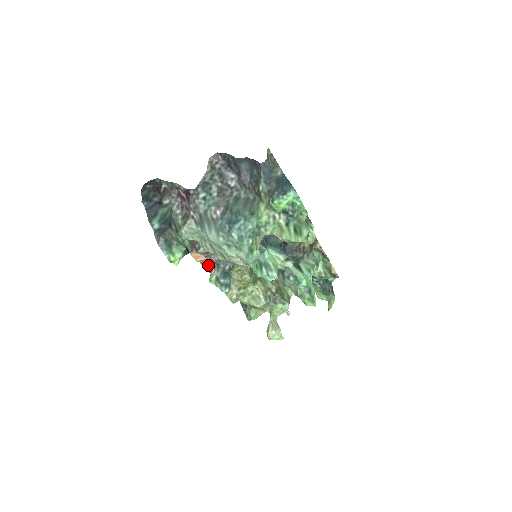
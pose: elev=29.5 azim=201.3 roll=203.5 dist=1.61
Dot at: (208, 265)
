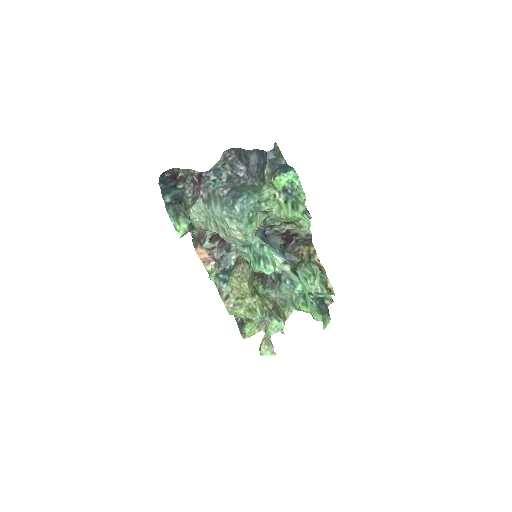
Dot at: (210, 266)
